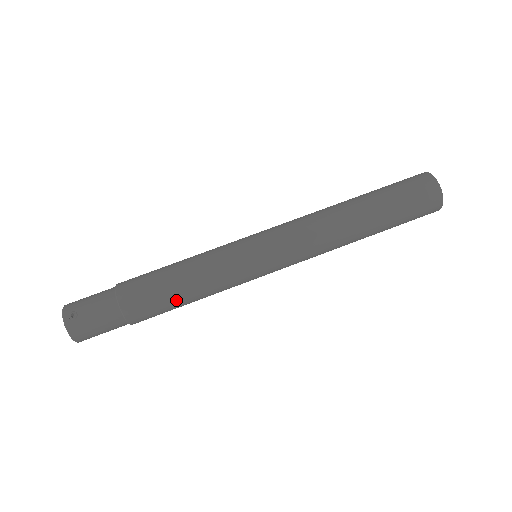
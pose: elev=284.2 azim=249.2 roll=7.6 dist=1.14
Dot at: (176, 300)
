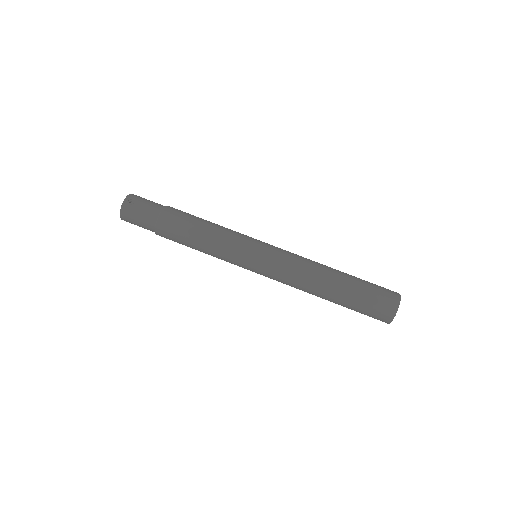
Dot at: (190, 241)
